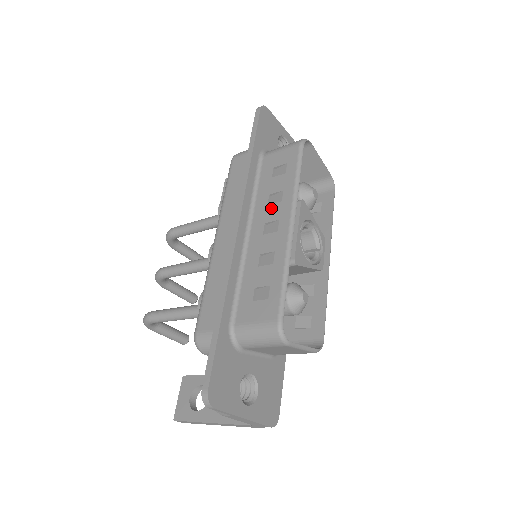
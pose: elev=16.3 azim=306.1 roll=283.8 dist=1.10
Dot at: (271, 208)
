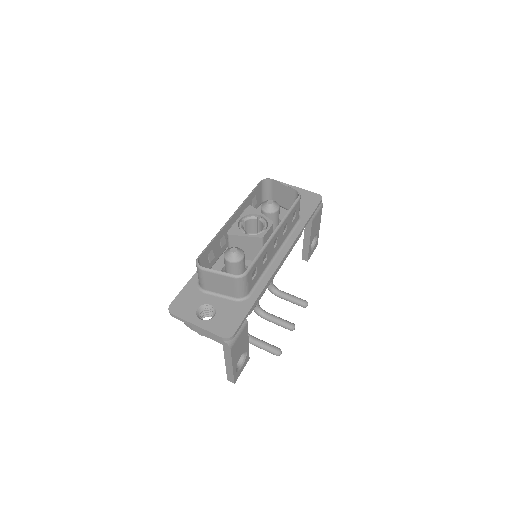
Dot at: occluded
